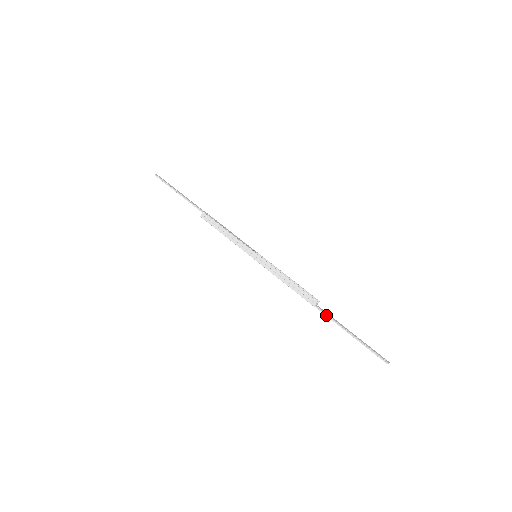
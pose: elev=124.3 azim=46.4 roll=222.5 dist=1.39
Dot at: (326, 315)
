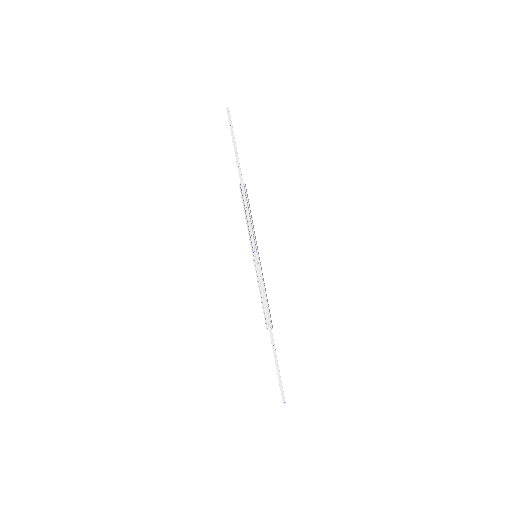
Dot at: (271, 341)
